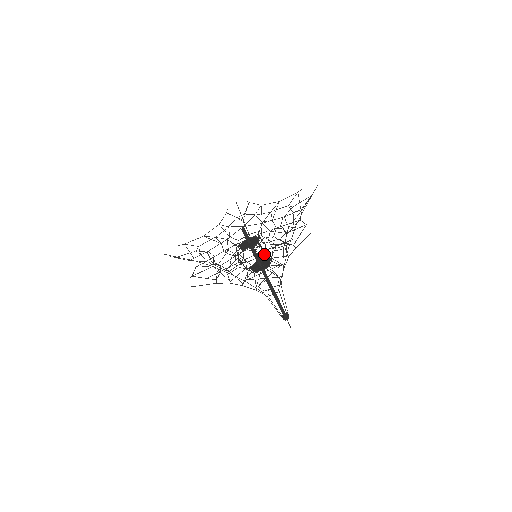
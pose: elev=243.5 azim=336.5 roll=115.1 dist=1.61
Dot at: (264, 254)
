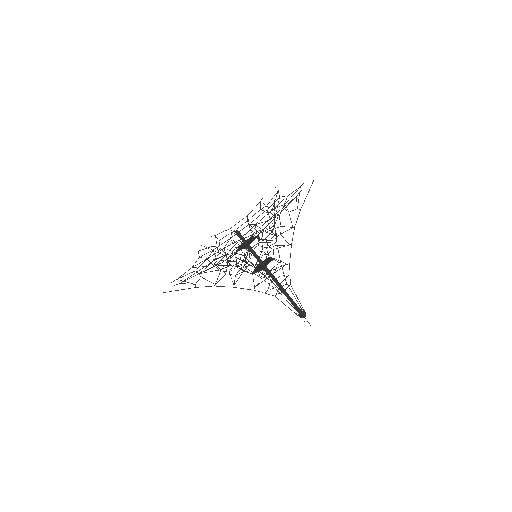
Dot at: (267, 243)
